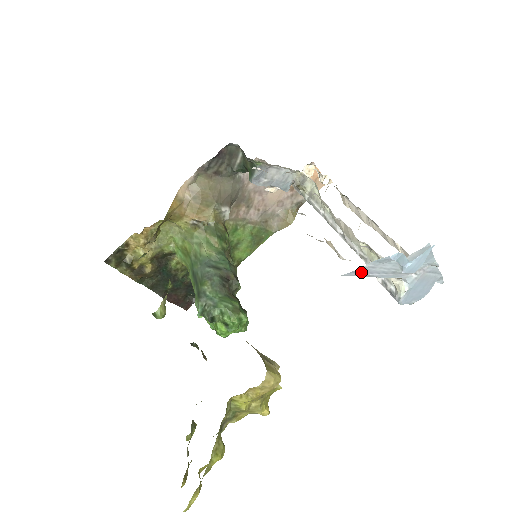
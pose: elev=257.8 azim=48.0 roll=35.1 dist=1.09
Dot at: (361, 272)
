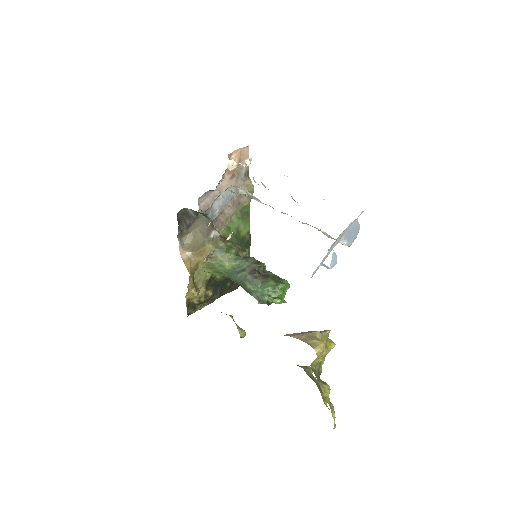
Dot at: occluded
